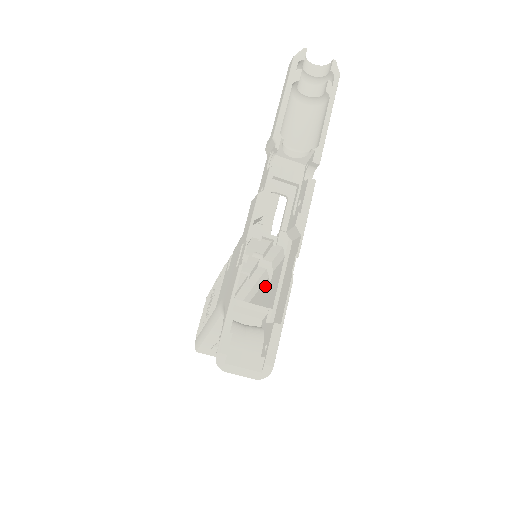
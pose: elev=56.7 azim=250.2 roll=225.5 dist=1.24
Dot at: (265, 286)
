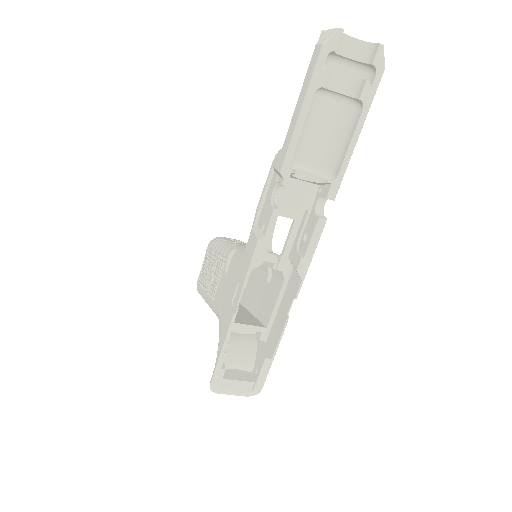
Dot at: (264, 279)
